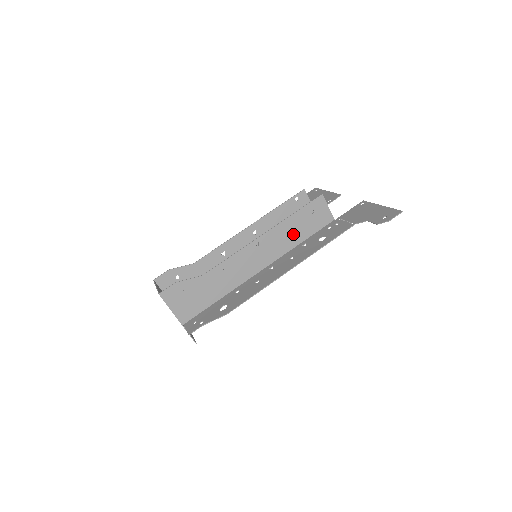
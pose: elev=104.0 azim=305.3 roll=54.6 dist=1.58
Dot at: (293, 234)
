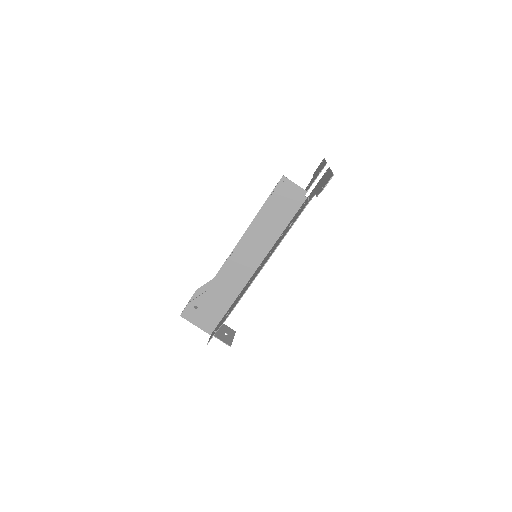
Dot at: (271, 228)
